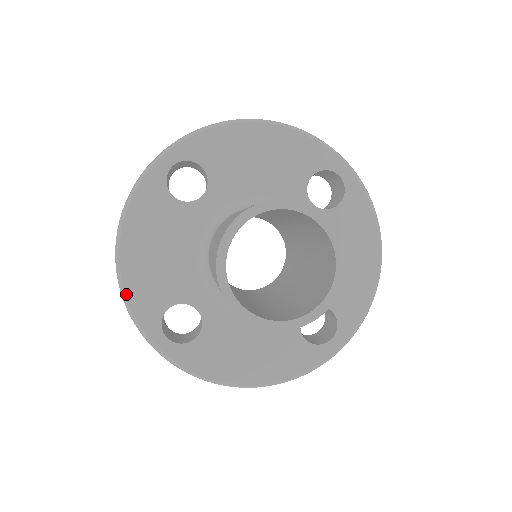
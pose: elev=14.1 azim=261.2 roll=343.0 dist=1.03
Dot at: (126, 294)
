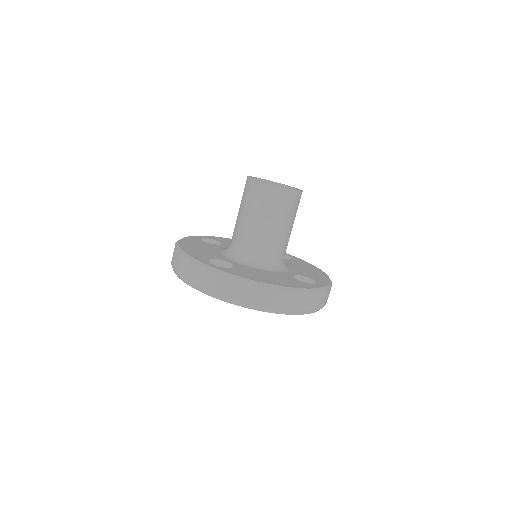
Dot at: (184, 252)
